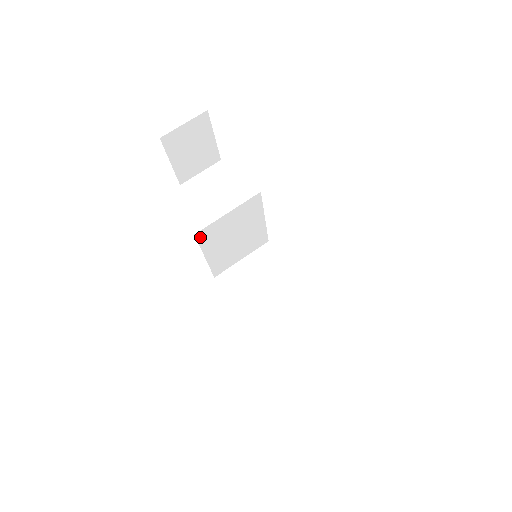
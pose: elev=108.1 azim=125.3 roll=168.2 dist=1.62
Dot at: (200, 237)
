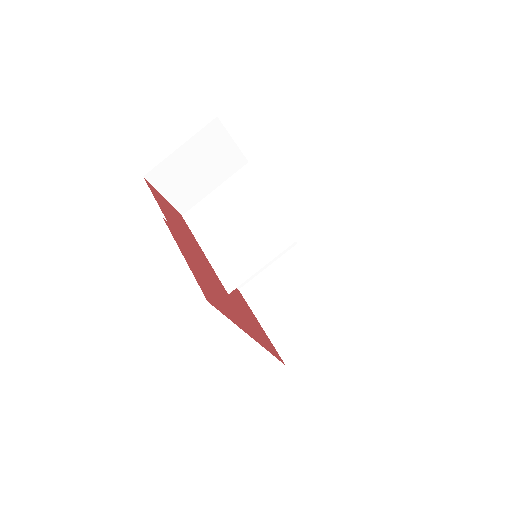
Dot at: occluded
